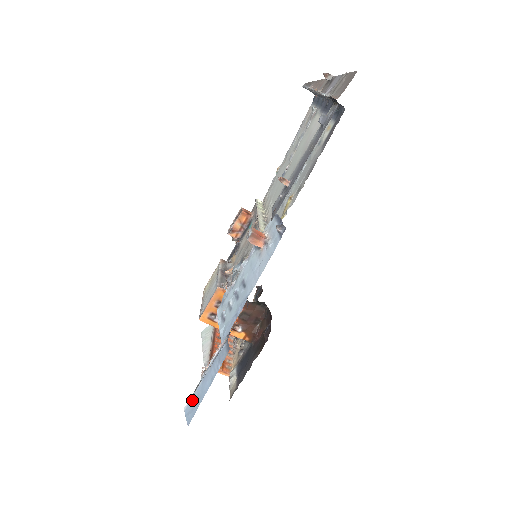
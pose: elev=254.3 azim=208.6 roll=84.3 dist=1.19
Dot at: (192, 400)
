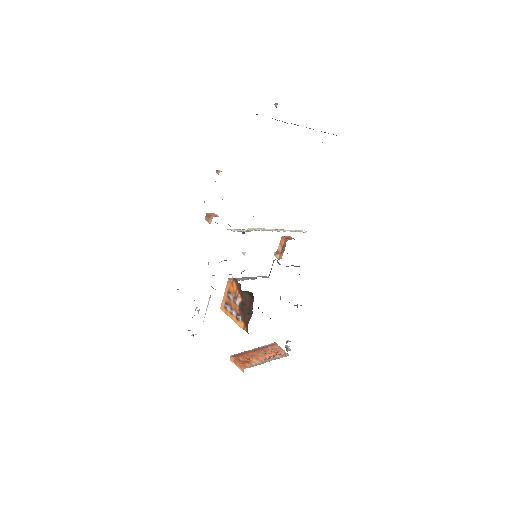
Dot at: occluded
